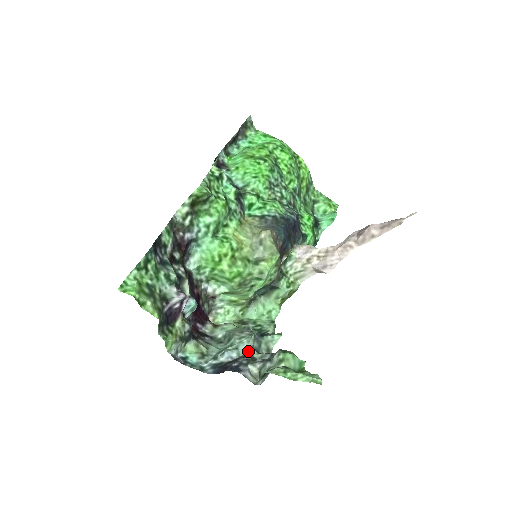
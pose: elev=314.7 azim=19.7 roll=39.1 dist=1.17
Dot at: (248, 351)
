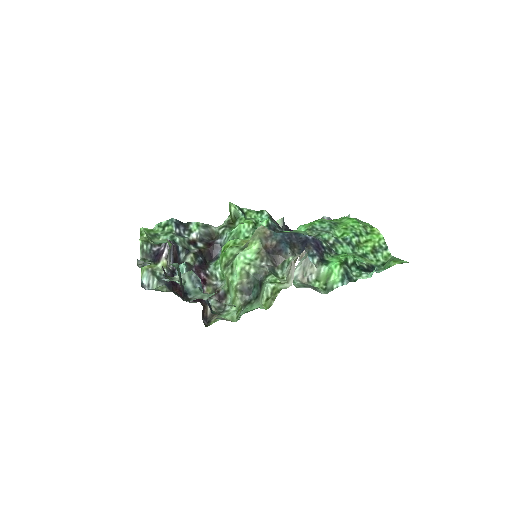
Dot at: (174, 278)
